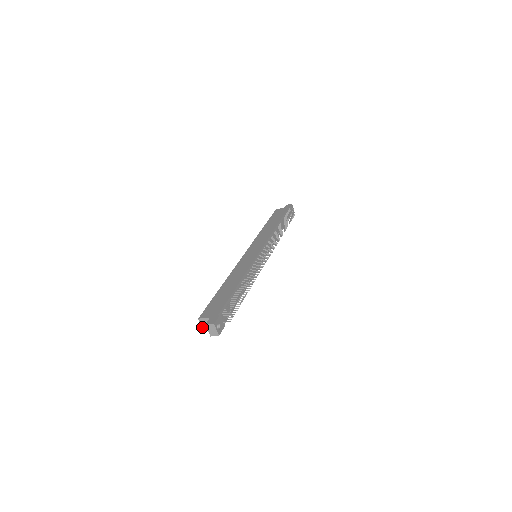
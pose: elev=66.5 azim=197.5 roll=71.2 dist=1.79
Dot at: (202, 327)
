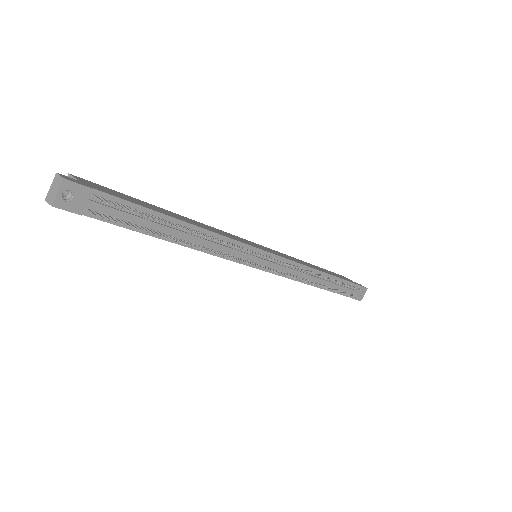
Dot at: occluded
